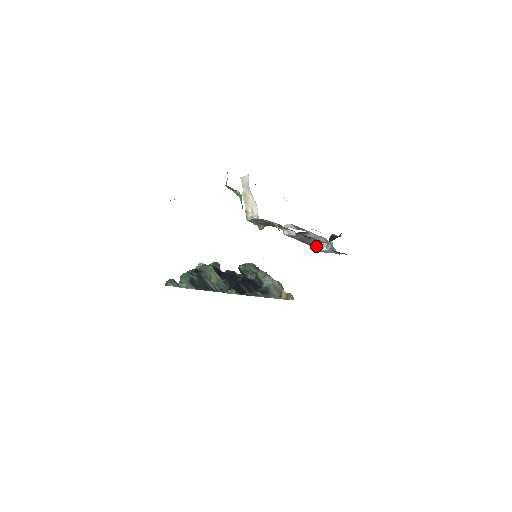
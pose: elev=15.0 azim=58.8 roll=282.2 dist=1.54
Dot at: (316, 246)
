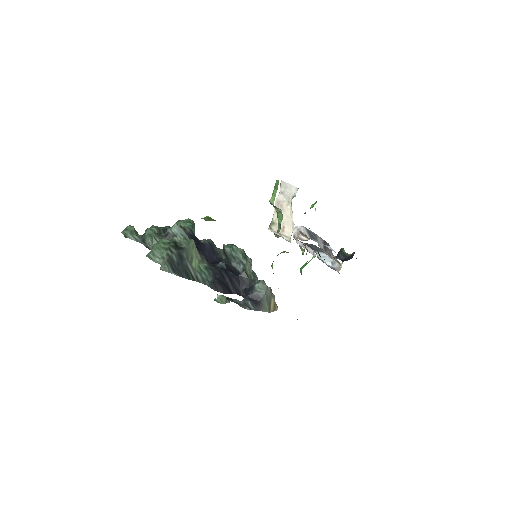
Dot at: (319, 253)
